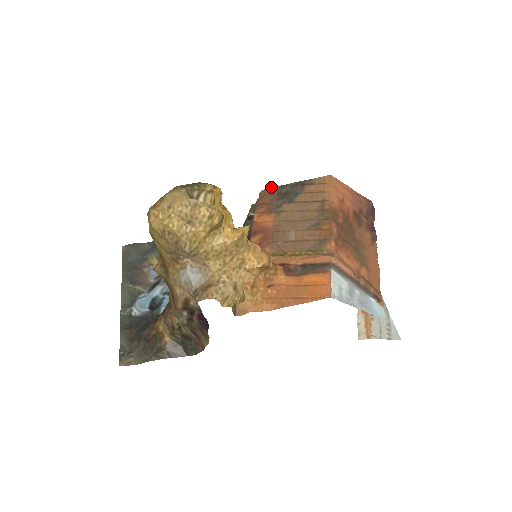
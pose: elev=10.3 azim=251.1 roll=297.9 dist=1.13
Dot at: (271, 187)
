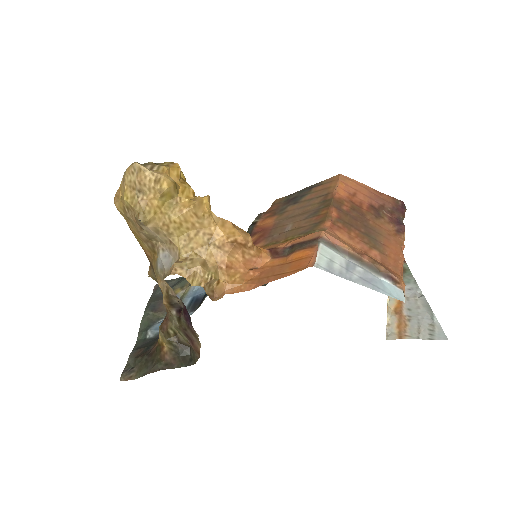
Dot at: (280, 198)
